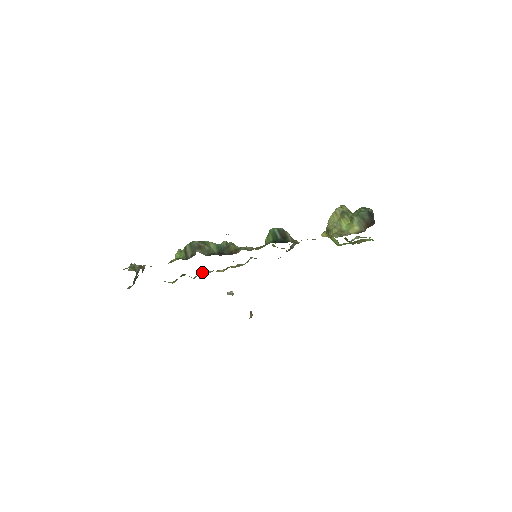
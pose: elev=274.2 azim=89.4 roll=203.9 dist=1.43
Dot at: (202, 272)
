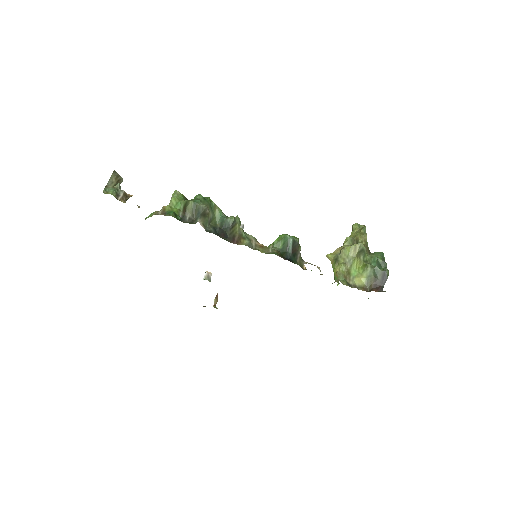
Dot at: occluded
